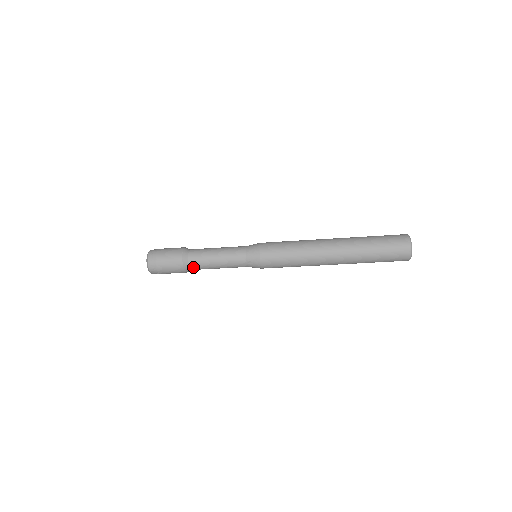
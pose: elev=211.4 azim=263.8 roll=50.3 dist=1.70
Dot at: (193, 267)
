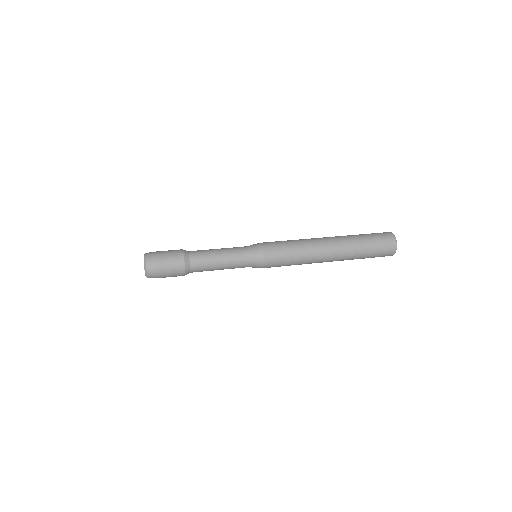
Dot at: (194, 271)
